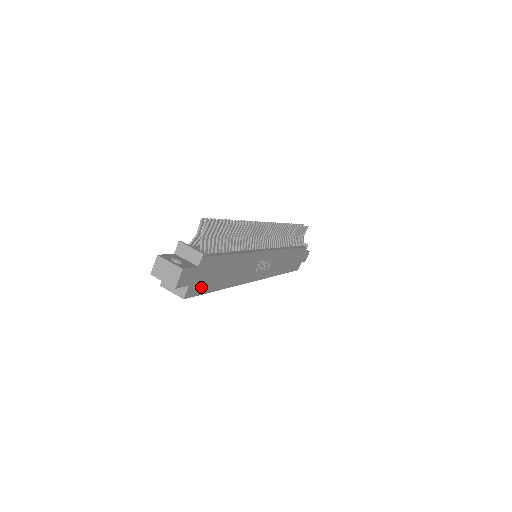
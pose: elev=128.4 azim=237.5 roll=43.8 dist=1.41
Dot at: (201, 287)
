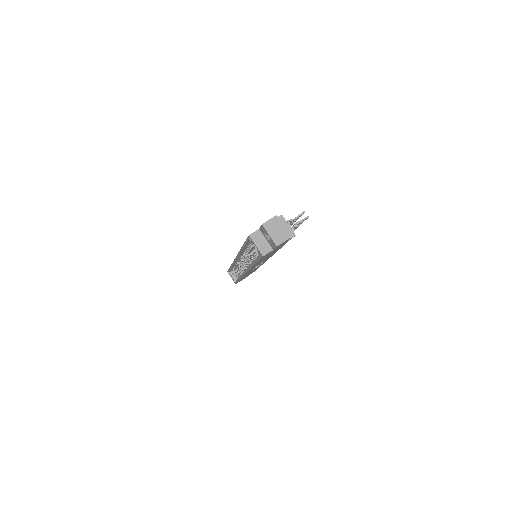
Dot at: (266, 255)
